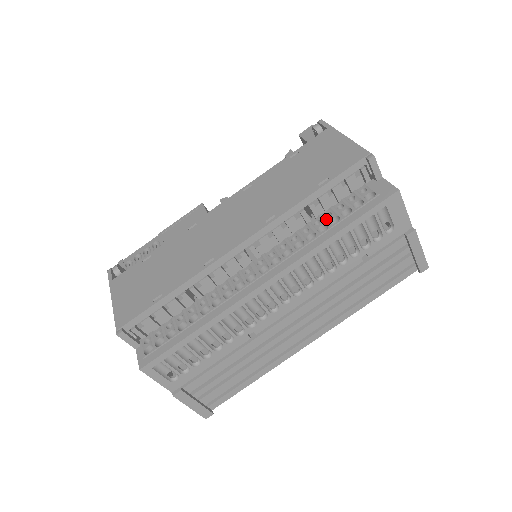
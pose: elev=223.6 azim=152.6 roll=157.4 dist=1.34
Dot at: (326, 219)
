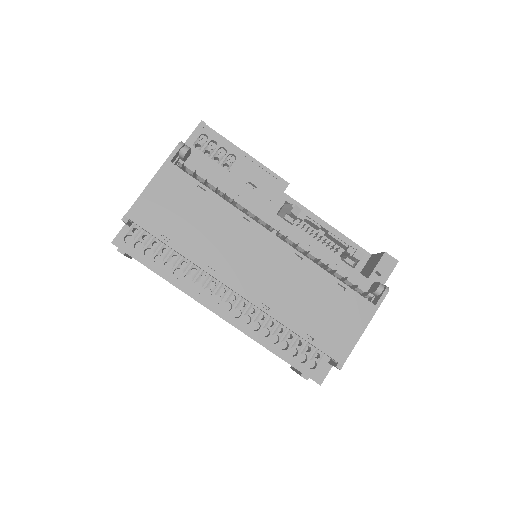
Dot at: (285, 337)
